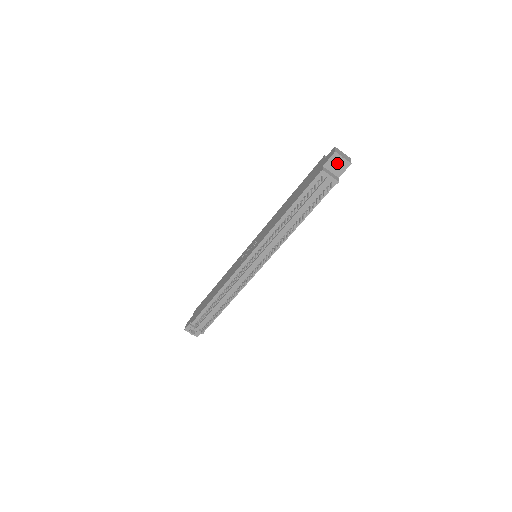
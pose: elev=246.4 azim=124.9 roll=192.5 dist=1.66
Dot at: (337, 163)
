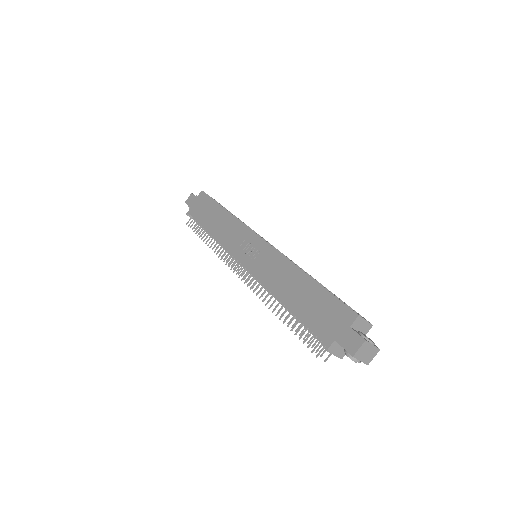
Dot at: occluded
